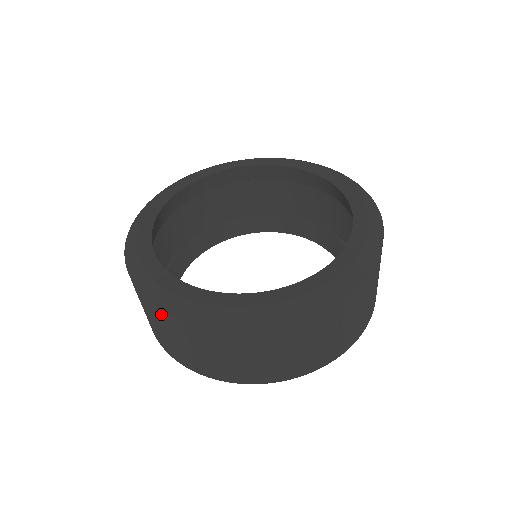
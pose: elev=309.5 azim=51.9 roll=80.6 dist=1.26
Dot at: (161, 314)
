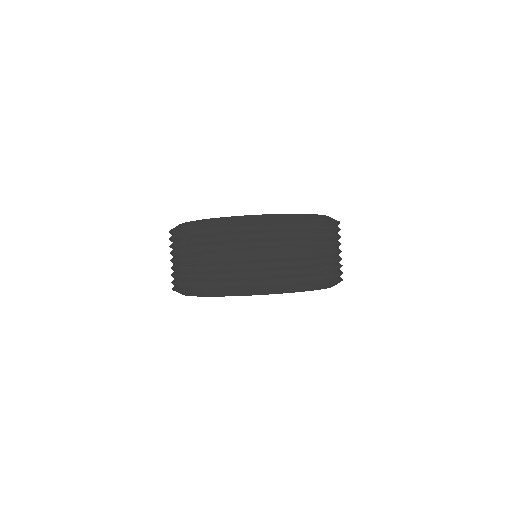
Dot at: (170, 237)
